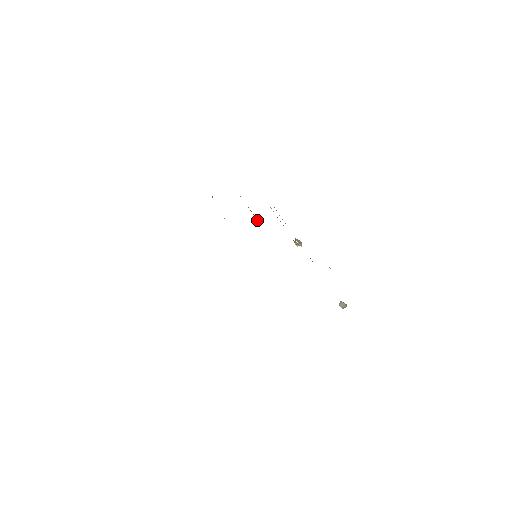
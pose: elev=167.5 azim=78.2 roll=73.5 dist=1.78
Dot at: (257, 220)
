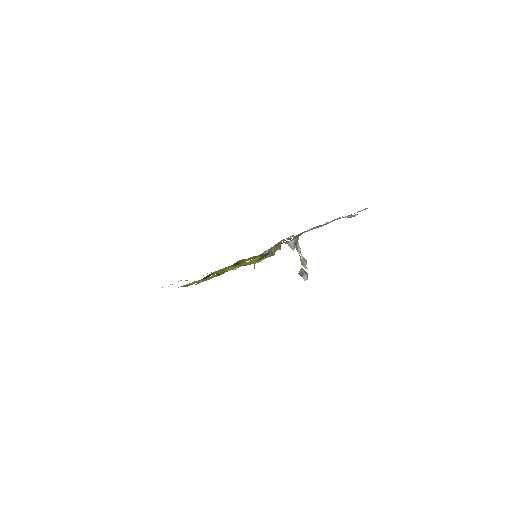
Dot at: (279, 247)
